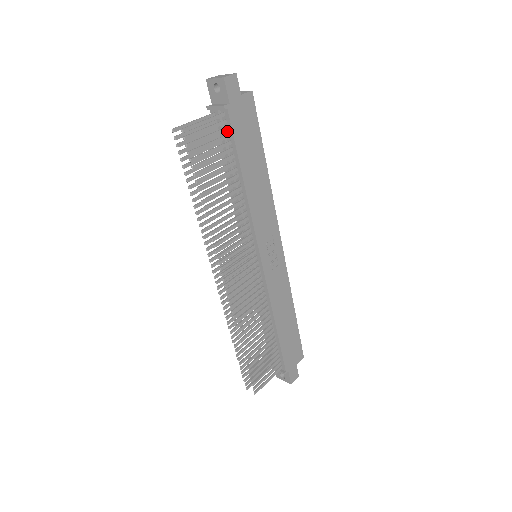
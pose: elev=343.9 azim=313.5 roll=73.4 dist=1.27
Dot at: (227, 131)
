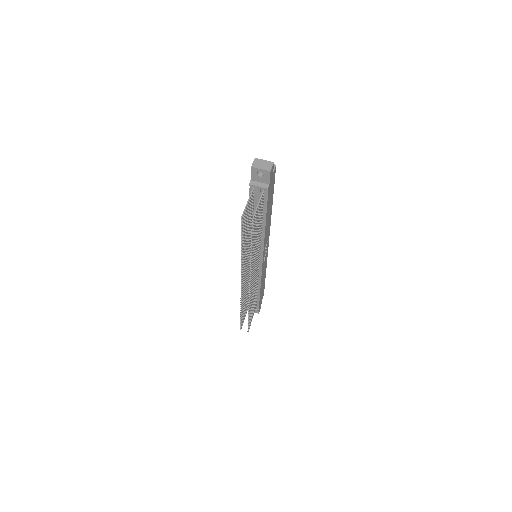
Dot at: occluded
